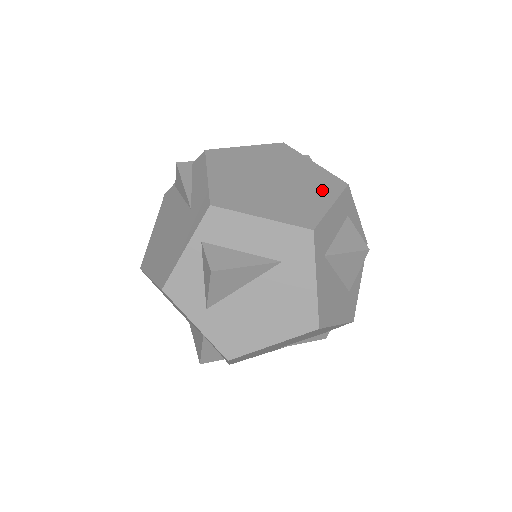
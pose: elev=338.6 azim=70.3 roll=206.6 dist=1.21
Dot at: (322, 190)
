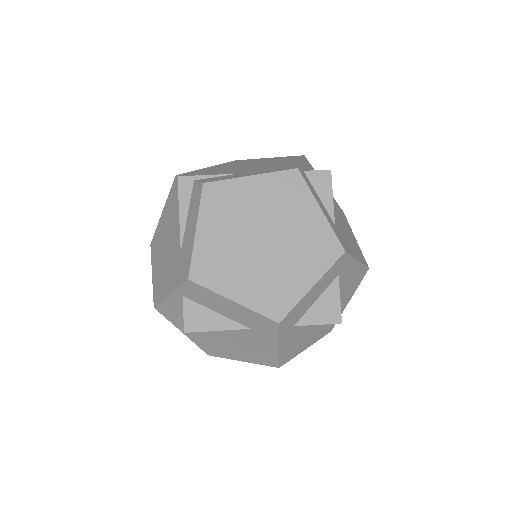
Dot at: (311, 261)
